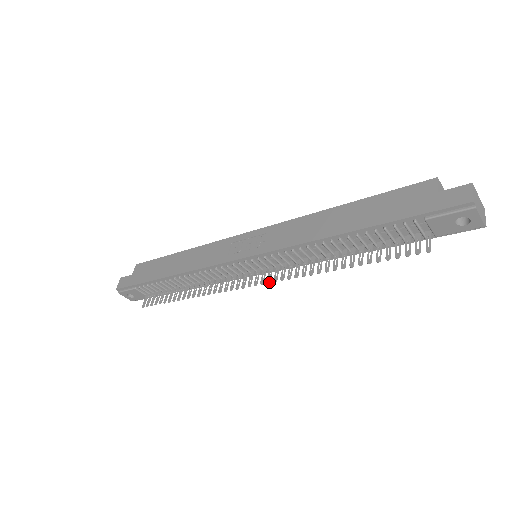
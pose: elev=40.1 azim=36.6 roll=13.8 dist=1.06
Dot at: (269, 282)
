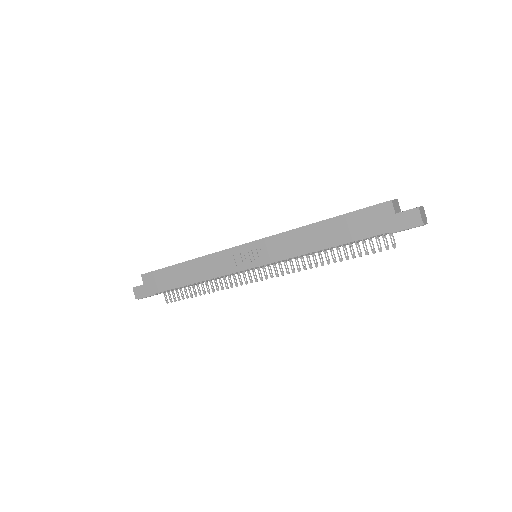
Dot at: (278, 276)
